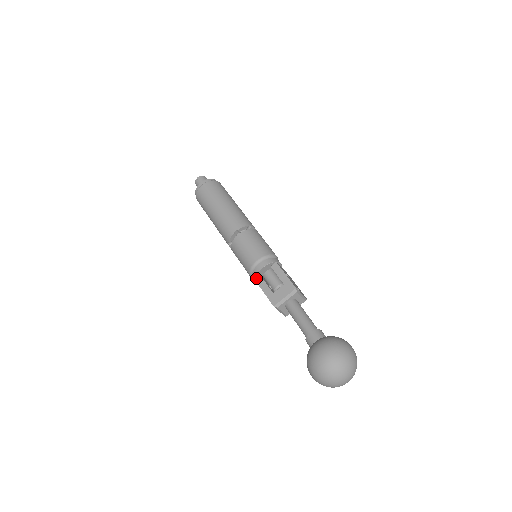
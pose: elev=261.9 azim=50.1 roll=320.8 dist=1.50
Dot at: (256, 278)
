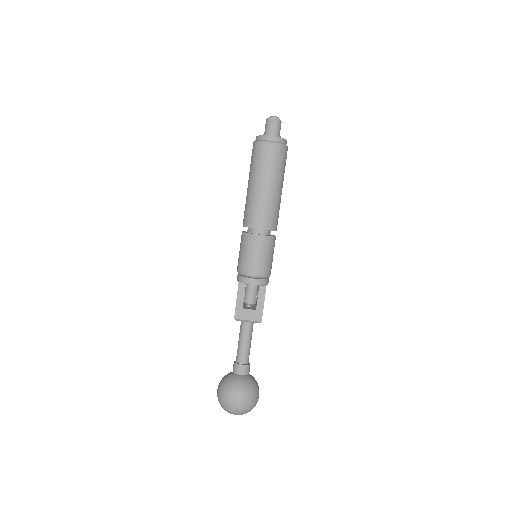
Dot at: (241, 283)
